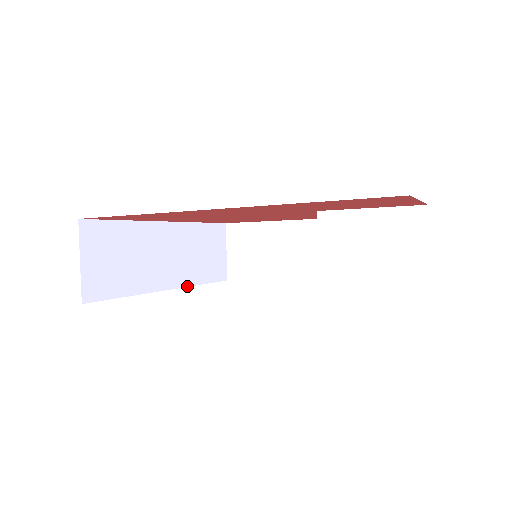
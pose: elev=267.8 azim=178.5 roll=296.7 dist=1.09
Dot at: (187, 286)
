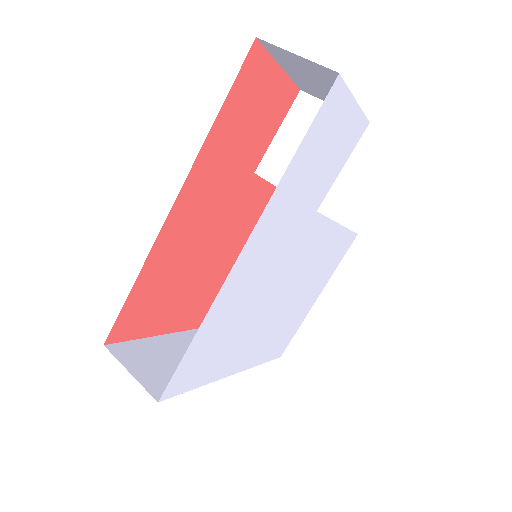
Dot at: occluded
